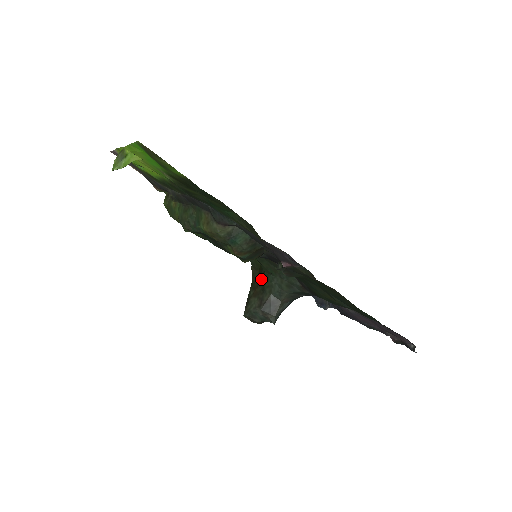
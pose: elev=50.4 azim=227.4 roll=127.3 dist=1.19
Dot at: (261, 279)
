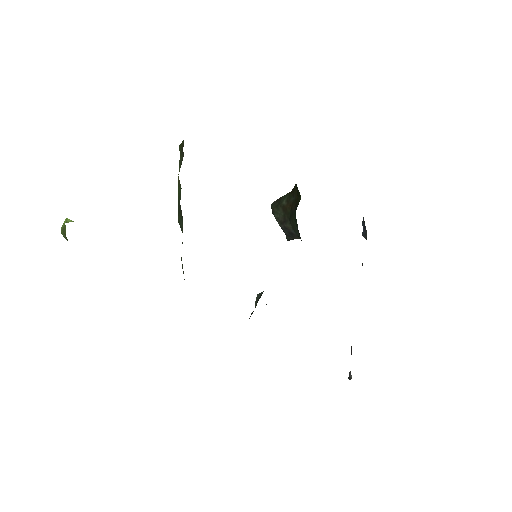
Dot at: (293, 208)
